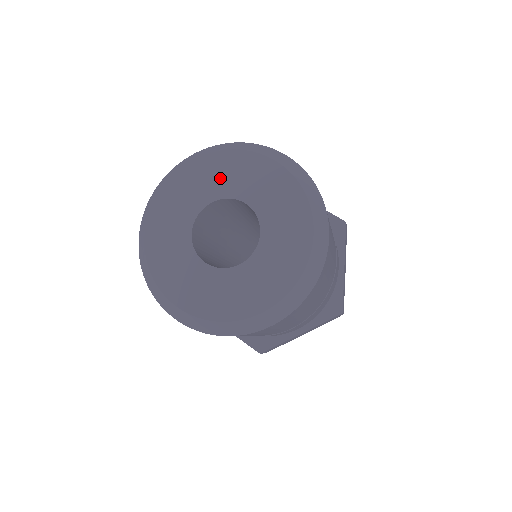
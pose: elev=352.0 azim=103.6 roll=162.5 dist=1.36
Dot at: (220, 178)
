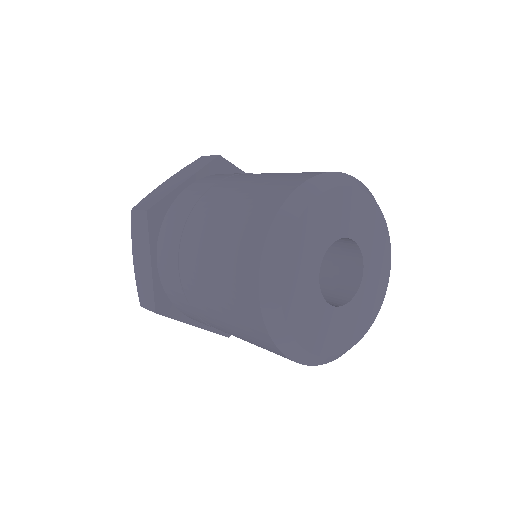
Dot at: (336, 218)
